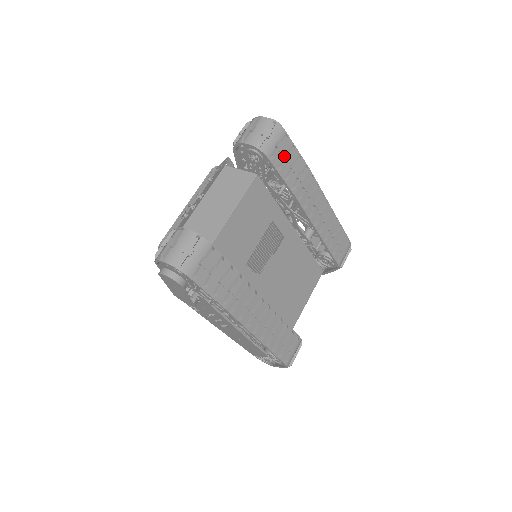
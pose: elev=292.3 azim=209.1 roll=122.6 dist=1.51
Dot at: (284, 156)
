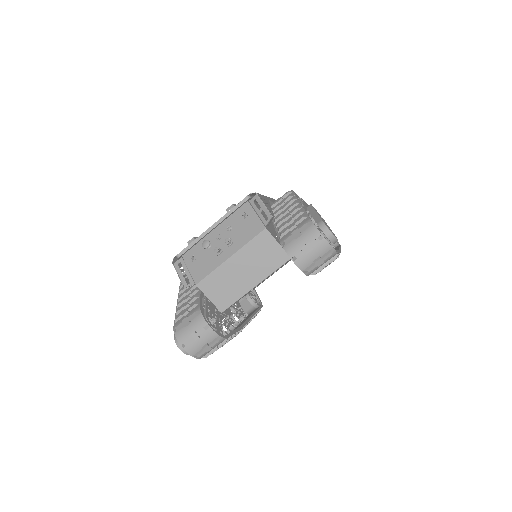
Dot at: (323, 268)
